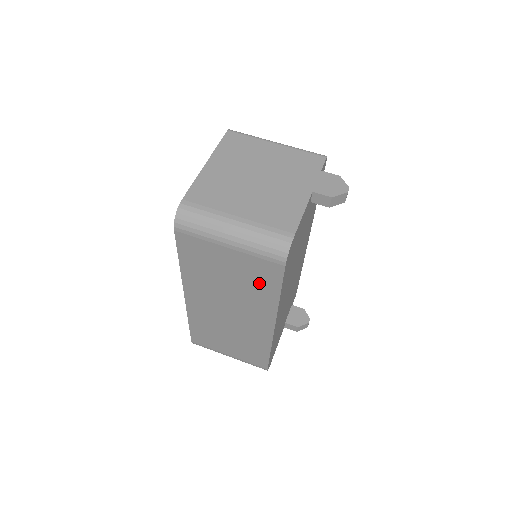
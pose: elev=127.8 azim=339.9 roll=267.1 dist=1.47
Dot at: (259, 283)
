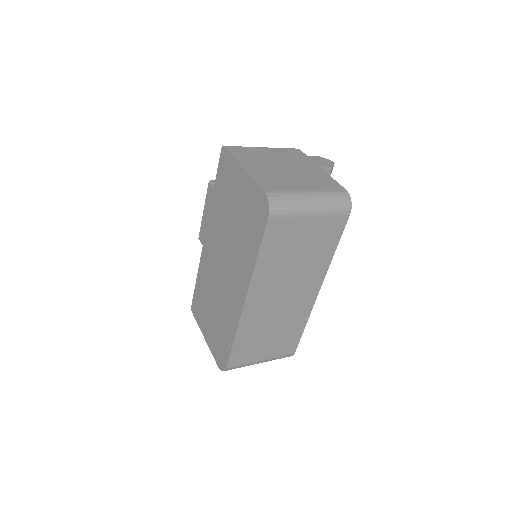
Dot at: (323, 244)
